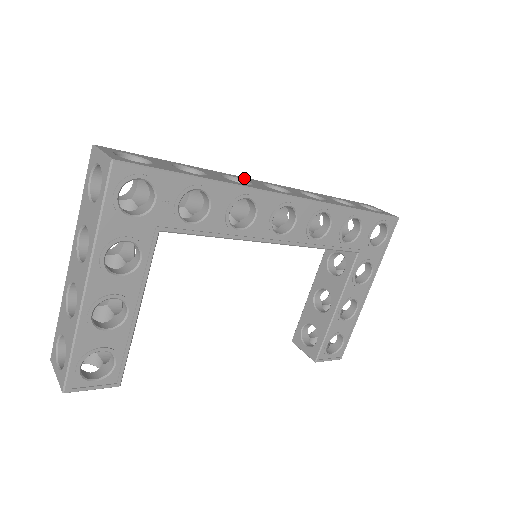
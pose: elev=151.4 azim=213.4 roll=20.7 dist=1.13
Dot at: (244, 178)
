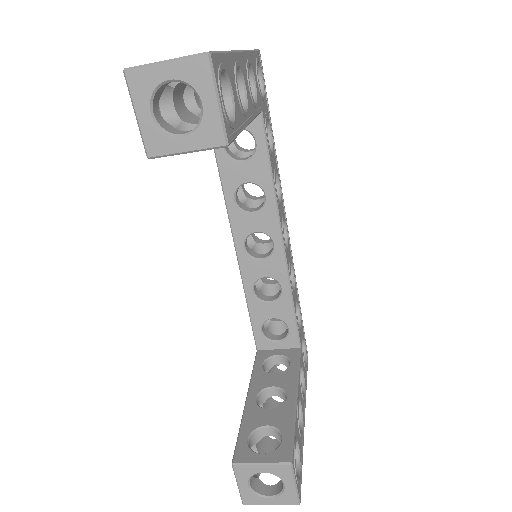
Dot at: occluded
